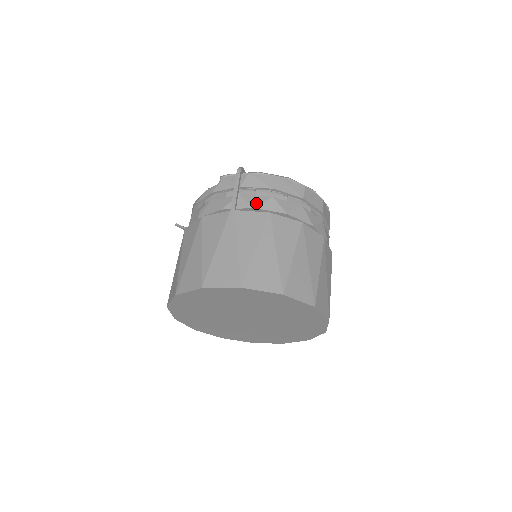
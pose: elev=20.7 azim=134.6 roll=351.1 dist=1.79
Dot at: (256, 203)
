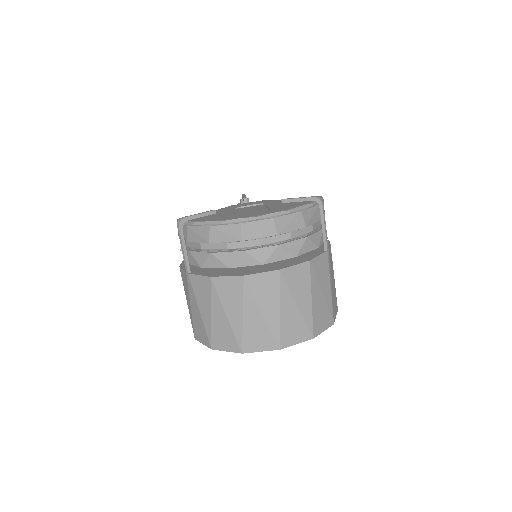
Dot at: (201, 262)
